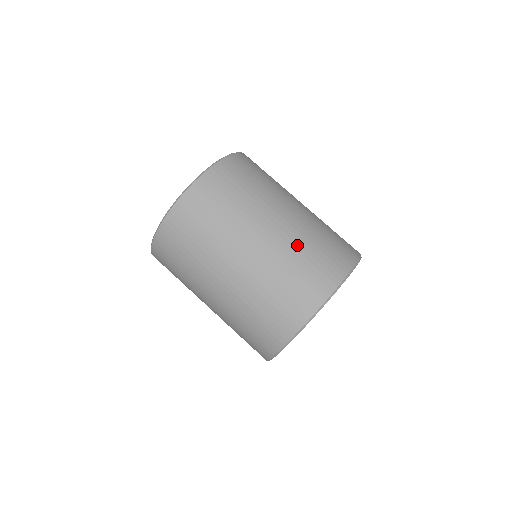
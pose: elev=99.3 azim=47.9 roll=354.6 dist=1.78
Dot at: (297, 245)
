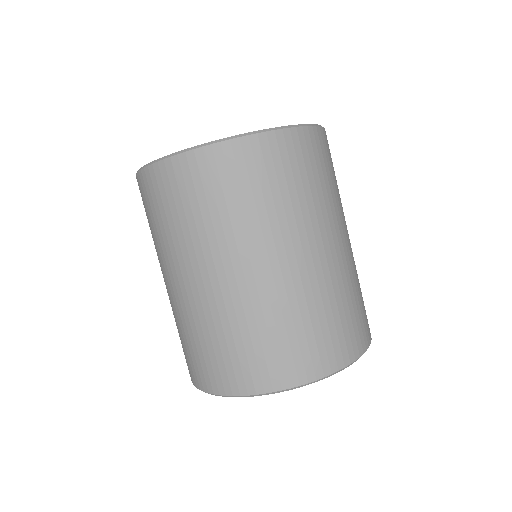
Dot at: (235, 319)
